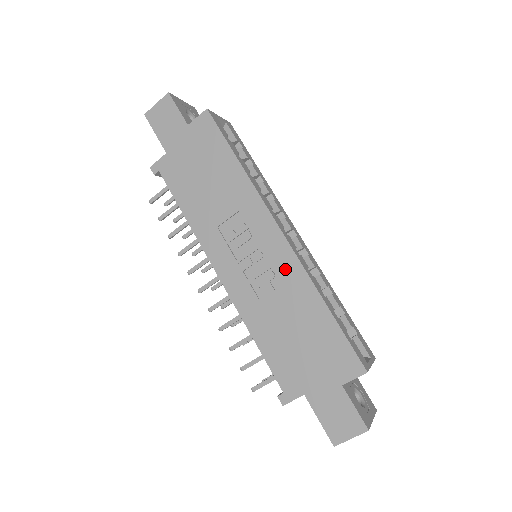
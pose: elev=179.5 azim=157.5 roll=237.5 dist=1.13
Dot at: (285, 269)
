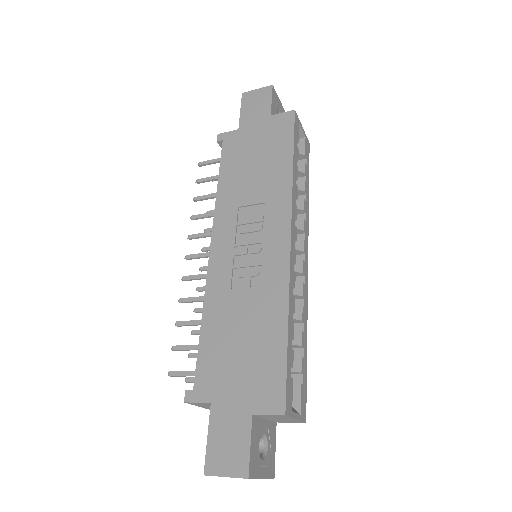
Dot at: (272, 273)
